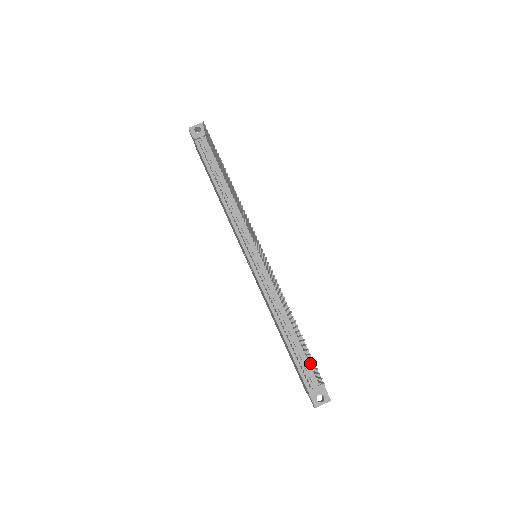
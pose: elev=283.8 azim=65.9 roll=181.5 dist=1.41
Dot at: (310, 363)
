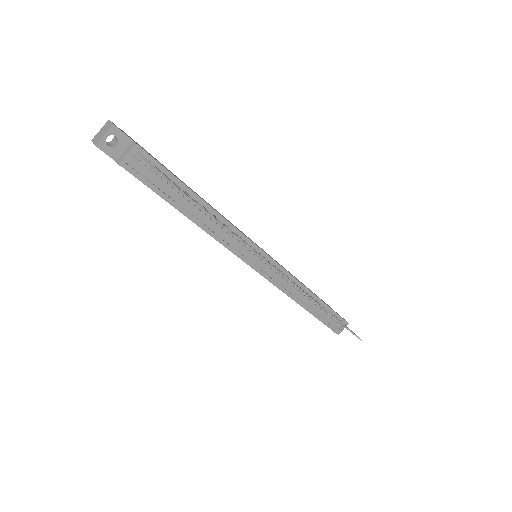
Dot at: occluded
